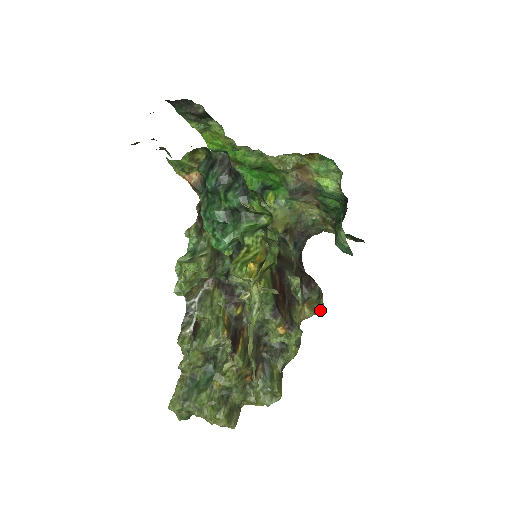
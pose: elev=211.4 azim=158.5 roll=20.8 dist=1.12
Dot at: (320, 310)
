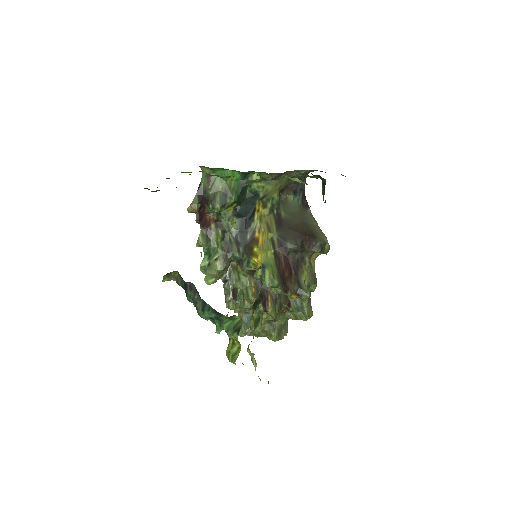
Dot at: (327, 252)
